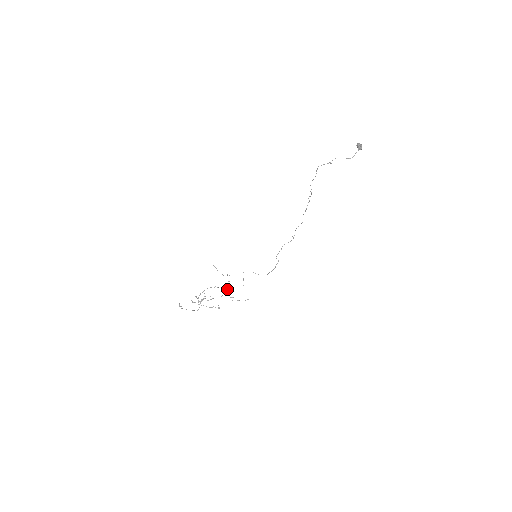
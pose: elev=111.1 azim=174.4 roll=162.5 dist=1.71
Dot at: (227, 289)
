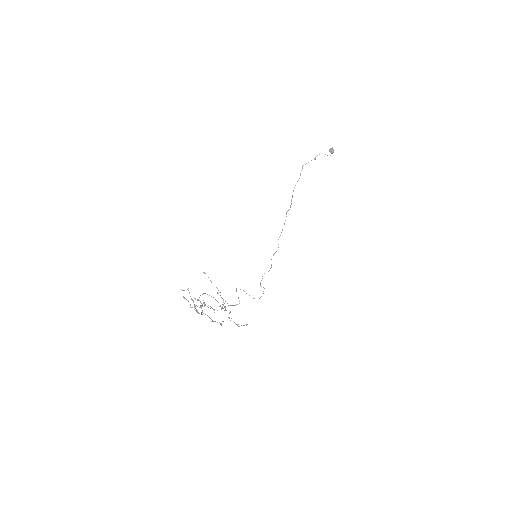
Dot at: (223, 305)
